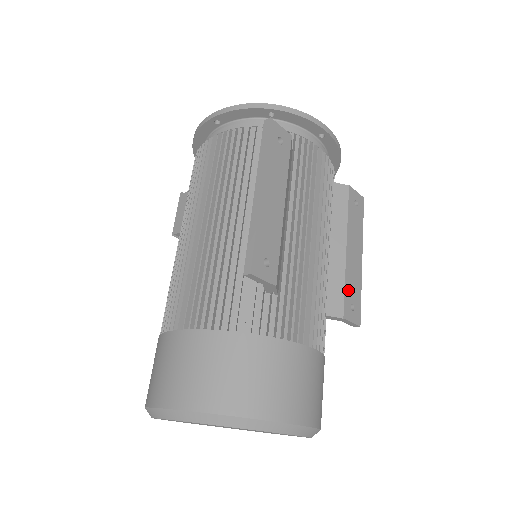
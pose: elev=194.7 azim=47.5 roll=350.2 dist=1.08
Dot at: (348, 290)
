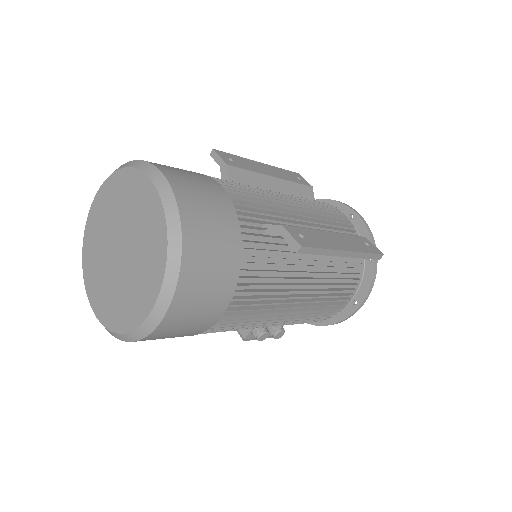
Dot at: (306, 232)
